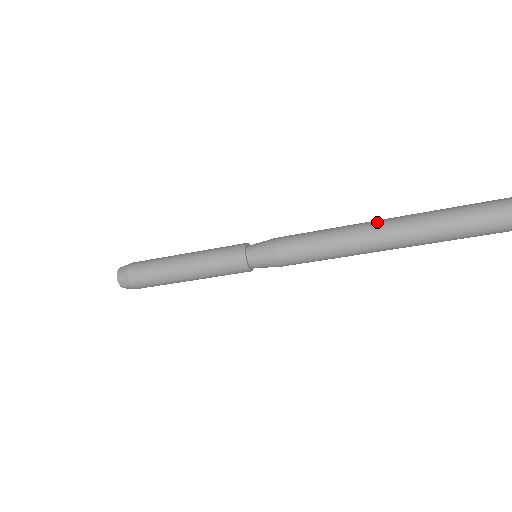
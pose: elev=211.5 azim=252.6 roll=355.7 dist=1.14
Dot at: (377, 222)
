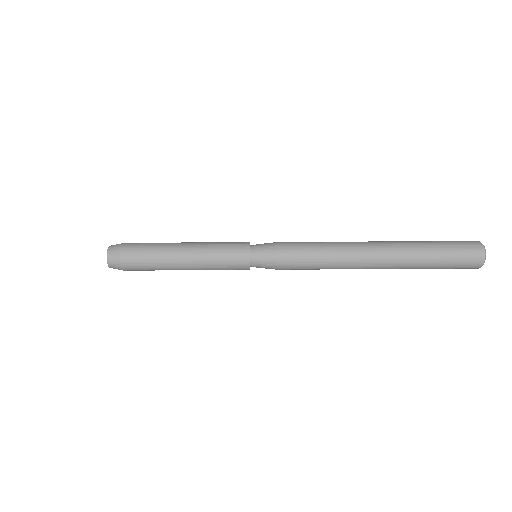
Dot at: (375, 251)
